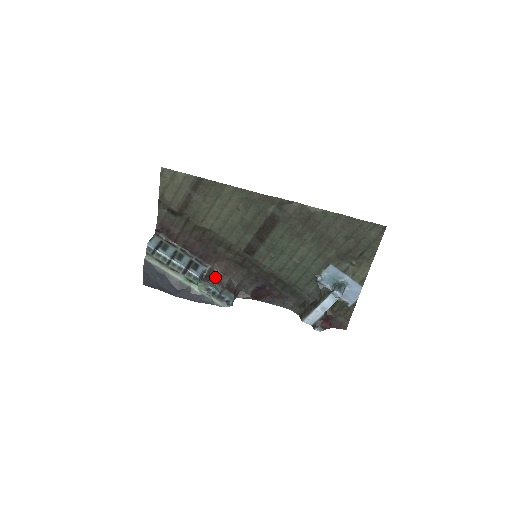
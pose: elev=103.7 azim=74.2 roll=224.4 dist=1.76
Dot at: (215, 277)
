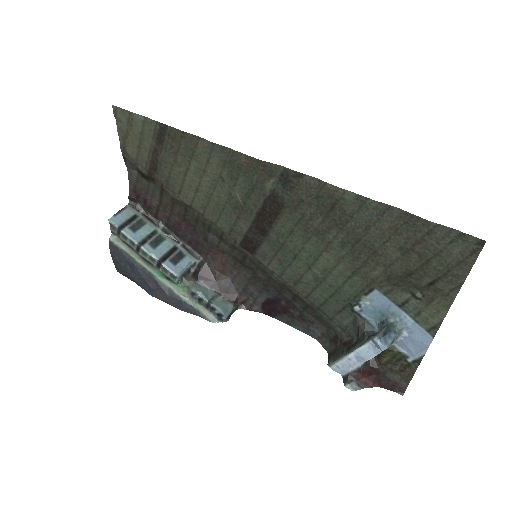
Dot at: (207, 275)
